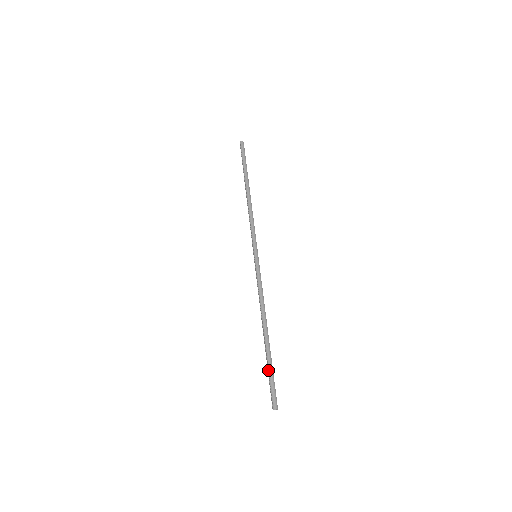
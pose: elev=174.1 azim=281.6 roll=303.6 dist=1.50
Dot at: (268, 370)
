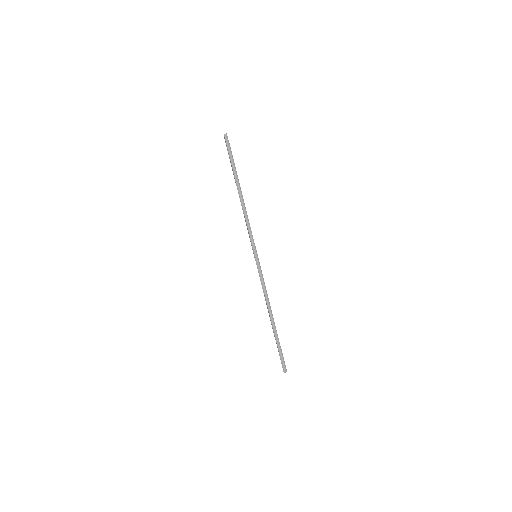
Dot at: (277, 347)
